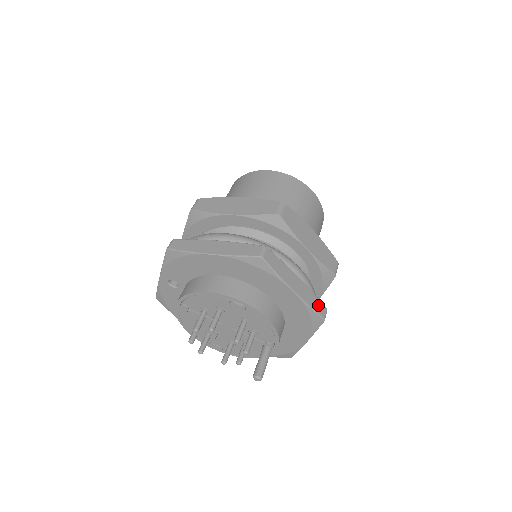
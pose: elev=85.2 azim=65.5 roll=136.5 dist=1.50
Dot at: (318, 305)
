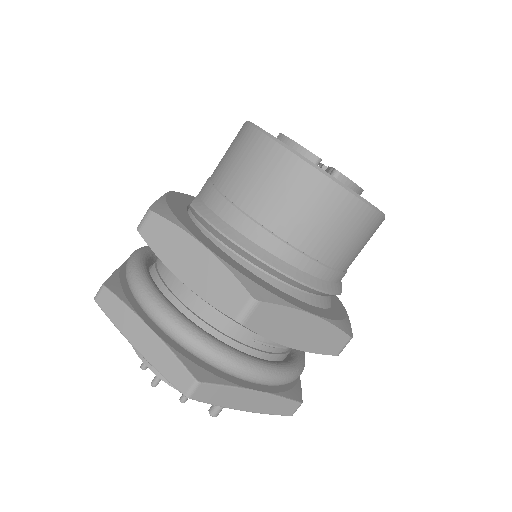
Dot at: (285, 406)
